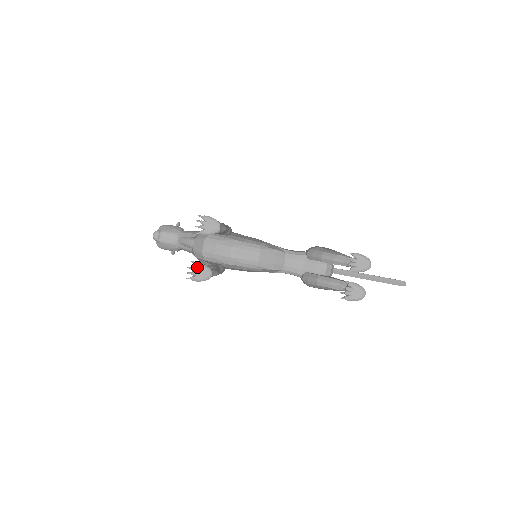
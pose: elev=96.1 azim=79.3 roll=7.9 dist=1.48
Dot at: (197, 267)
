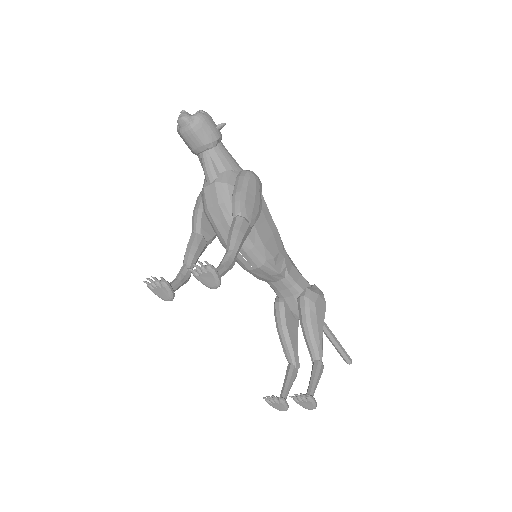
Dot at: (161, 286)
